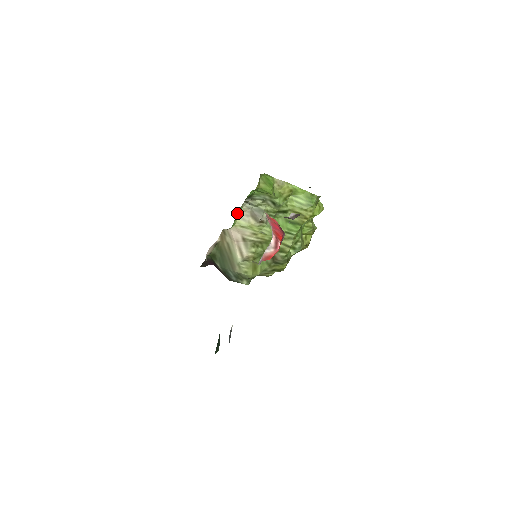
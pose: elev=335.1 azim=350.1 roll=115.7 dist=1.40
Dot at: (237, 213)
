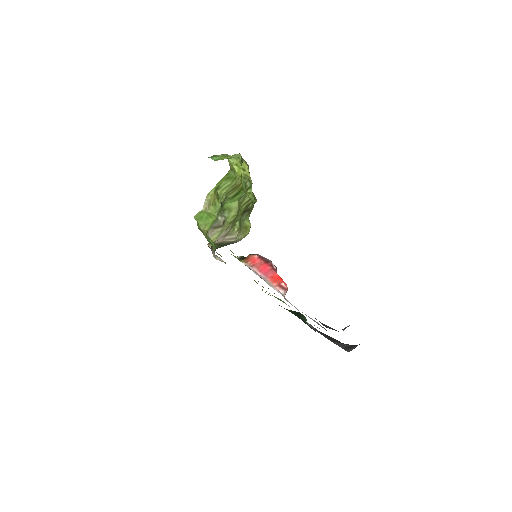
Dot at: (208, 241)
